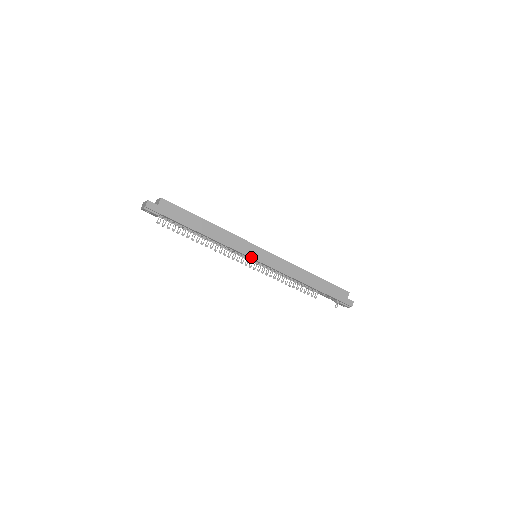
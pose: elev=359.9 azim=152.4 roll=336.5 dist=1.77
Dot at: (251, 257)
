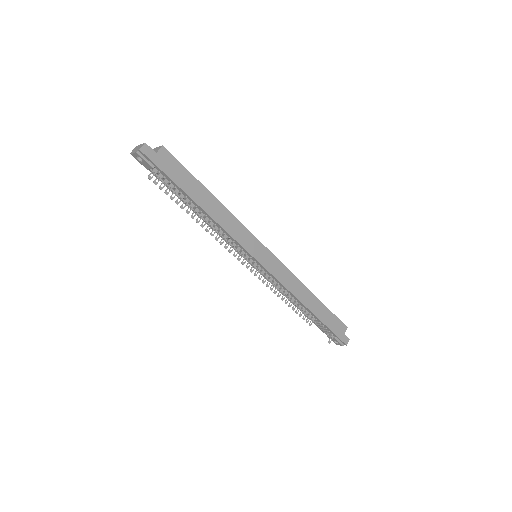
Dot at: (252, 255)
